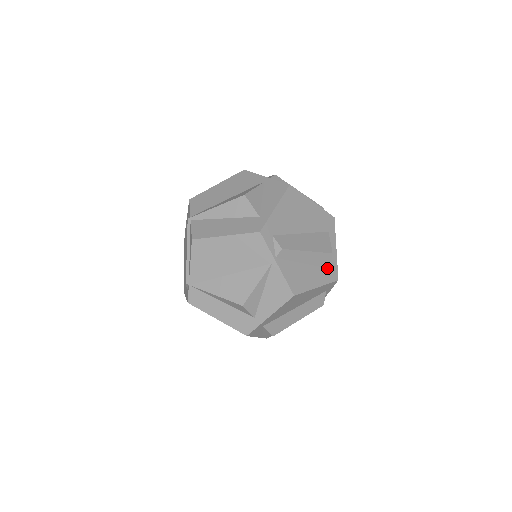
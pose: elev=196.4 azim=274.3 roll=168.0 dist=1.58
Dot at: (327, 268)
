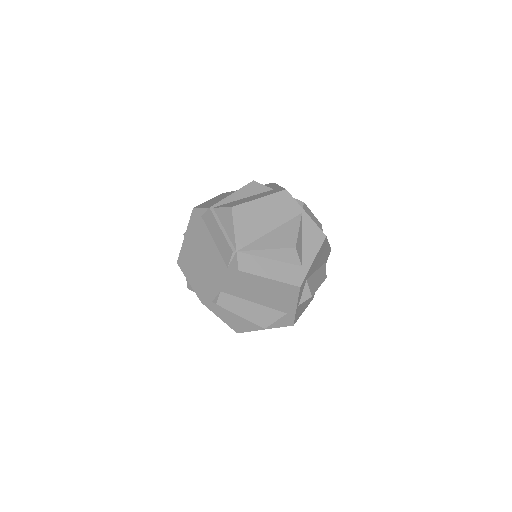
Dot at: occluded
